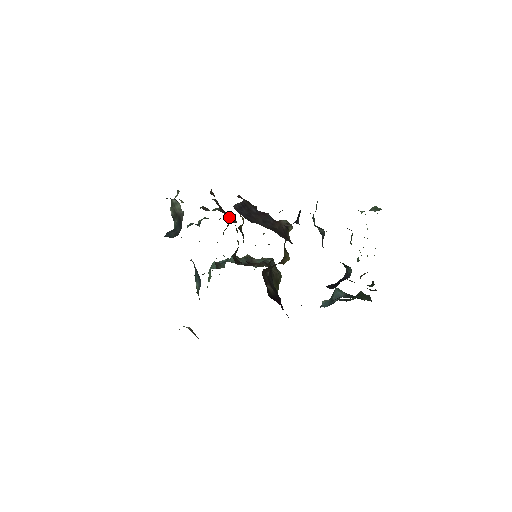
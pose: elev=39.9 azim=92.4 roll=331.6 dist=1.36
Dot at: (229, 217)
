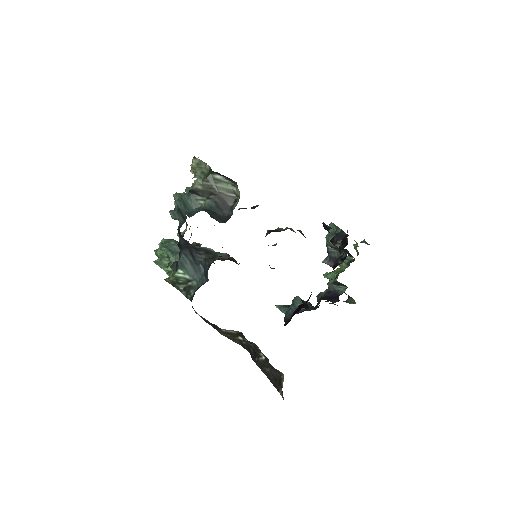
Dot at: occluded
